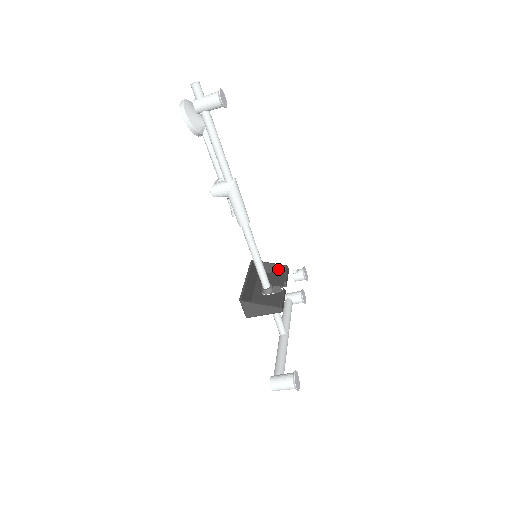
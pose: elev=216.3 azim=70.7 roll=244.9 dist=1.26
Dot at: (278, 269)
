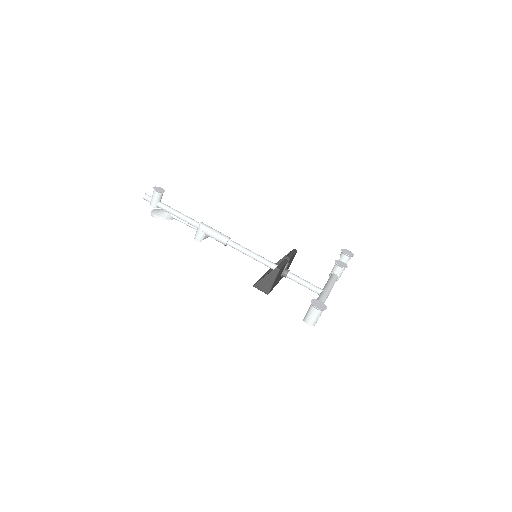
Dot at: occluded
